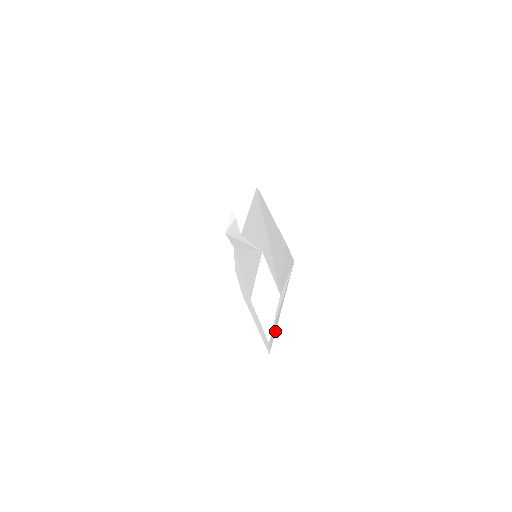
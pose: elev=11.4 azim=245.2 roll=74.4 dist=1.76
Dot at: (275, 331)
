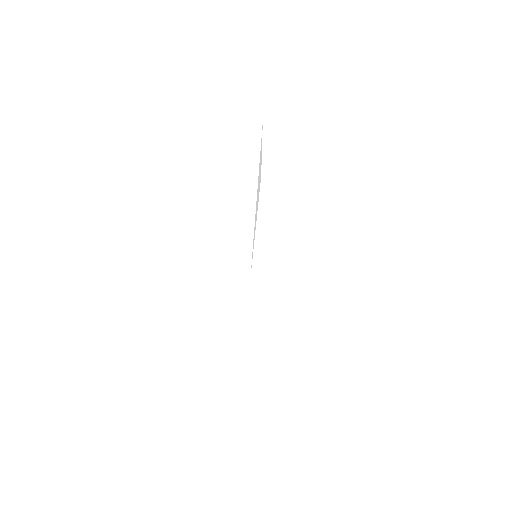
Dot at: occluded
